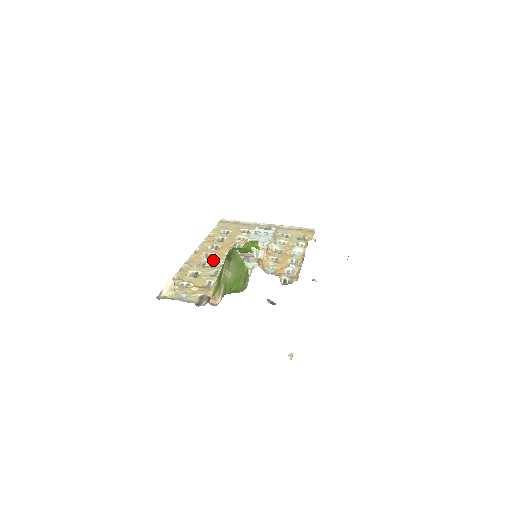
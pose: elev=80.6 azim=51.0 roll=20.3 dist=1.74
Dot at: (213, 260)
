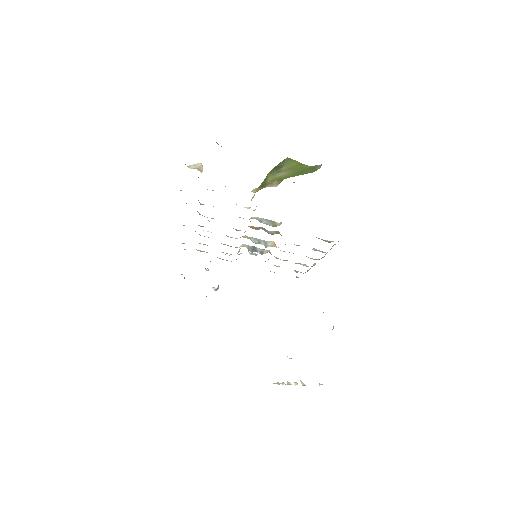
Dot at: occluded
